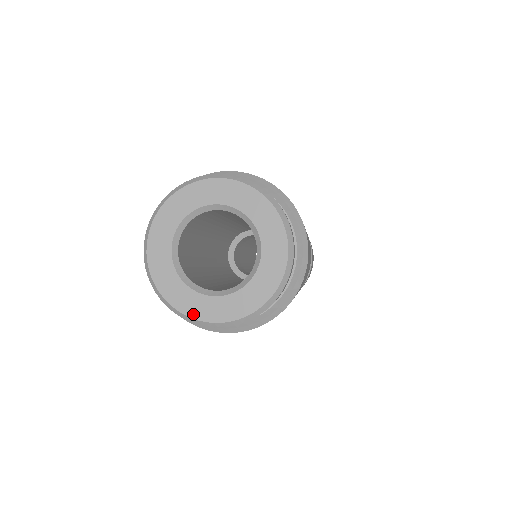
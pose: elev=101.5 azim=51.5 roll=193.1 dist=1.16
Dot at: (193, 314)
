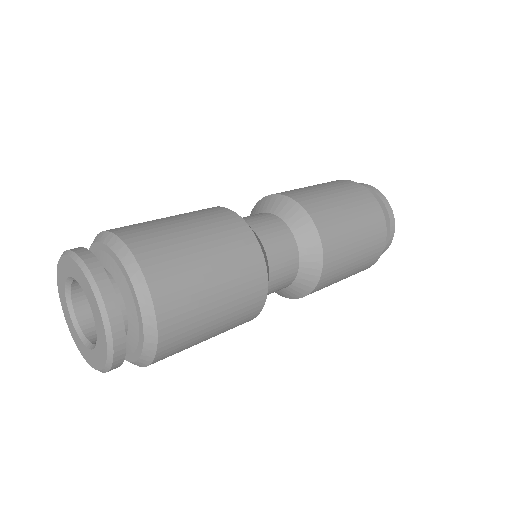
Dot at: (63, 307)
